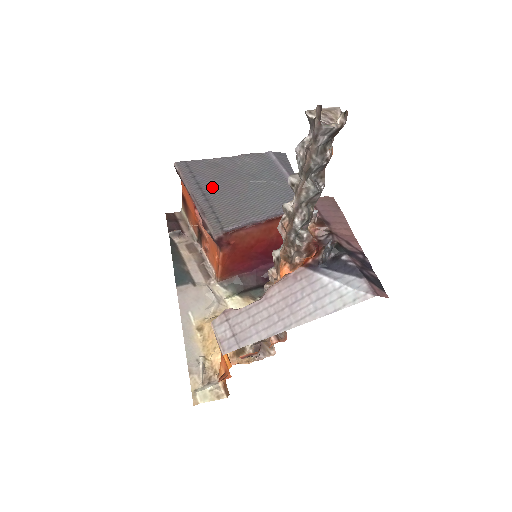
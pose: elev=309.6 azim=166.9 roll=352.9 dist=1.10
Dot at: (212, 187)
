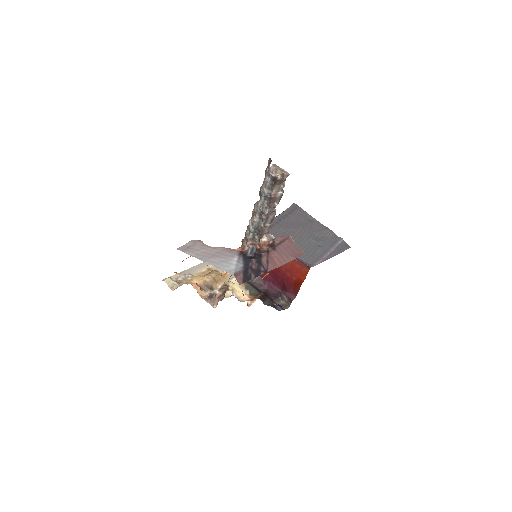
Dot at: (289, 222)
